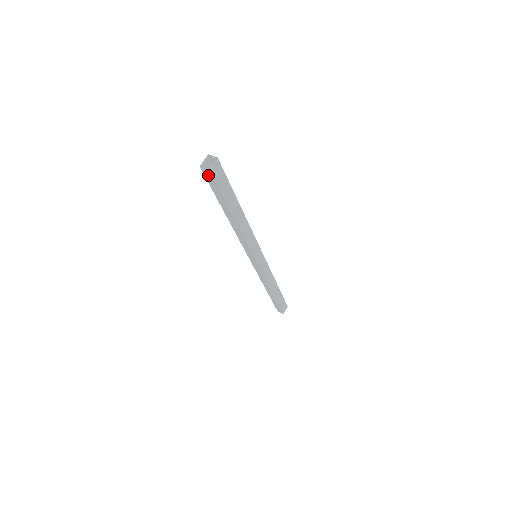
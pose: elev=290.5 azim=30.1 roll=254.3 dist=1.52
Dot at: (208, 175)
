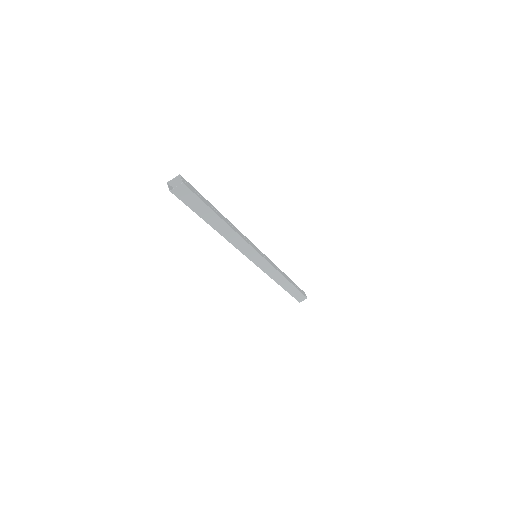
Dot at: occluded
